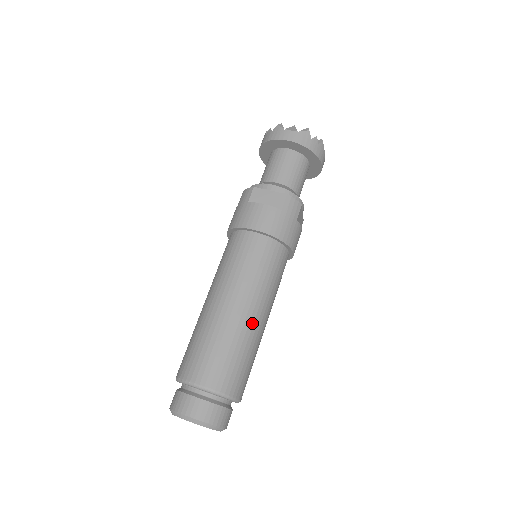
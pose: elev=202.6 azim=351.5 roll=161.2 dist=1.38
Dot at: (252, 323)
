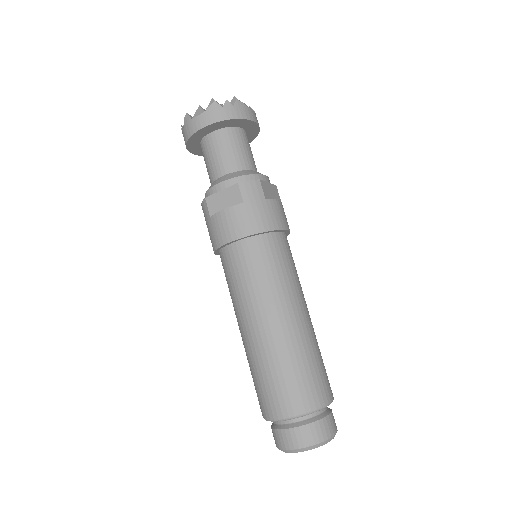
Dot at: (291, 328)
